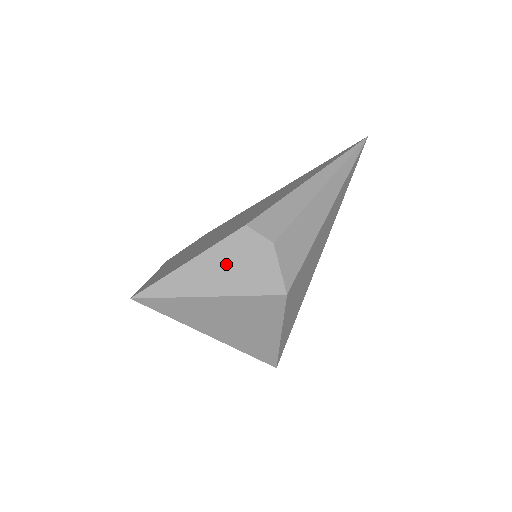
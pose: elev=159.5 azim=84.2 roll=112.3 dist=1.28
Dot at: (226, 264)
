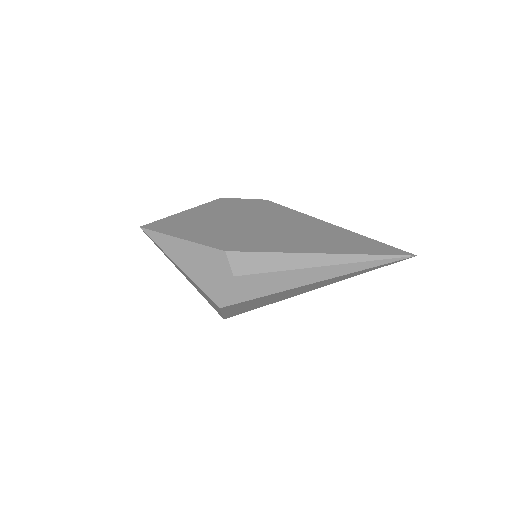
Dot at: (199, 260)
